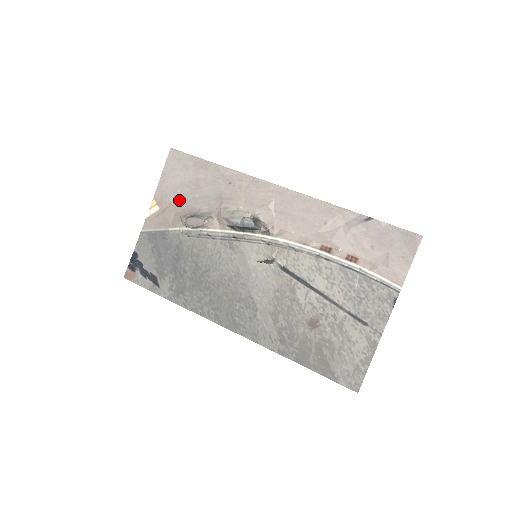
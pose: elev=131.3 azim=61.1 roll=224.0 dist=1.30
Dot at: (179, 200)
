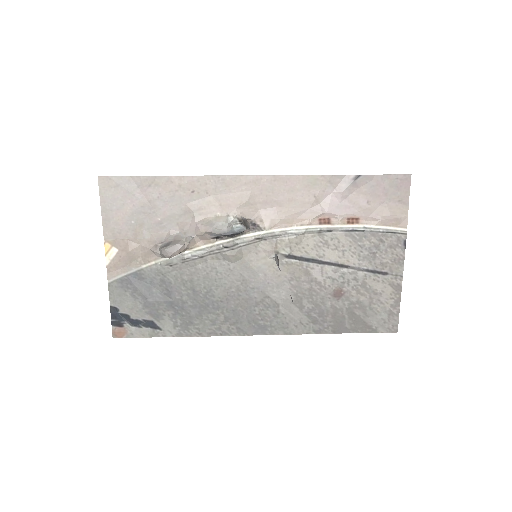
Dot at: (139, 232)
